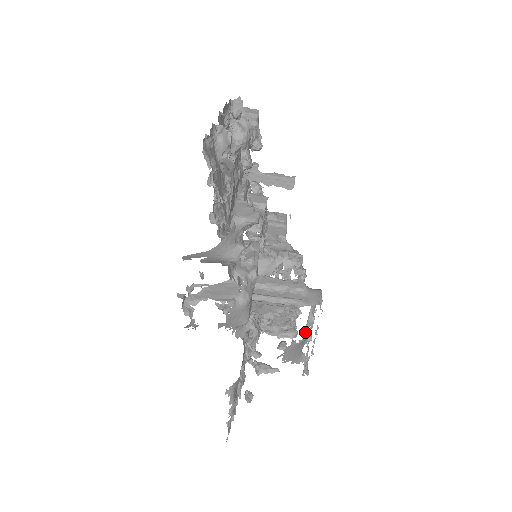
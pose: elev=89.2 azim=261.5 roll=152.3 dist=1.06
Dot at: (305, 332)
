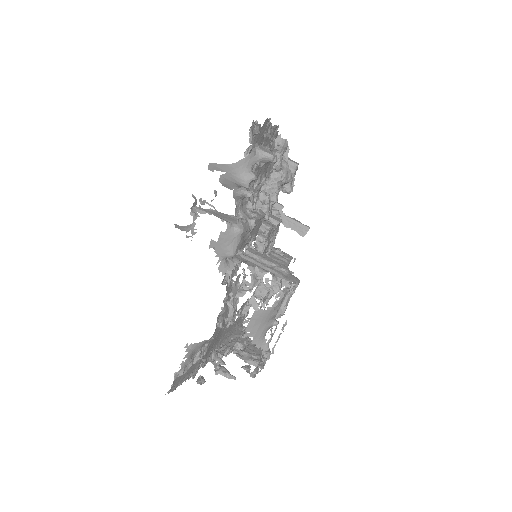
Dot at: occluded
